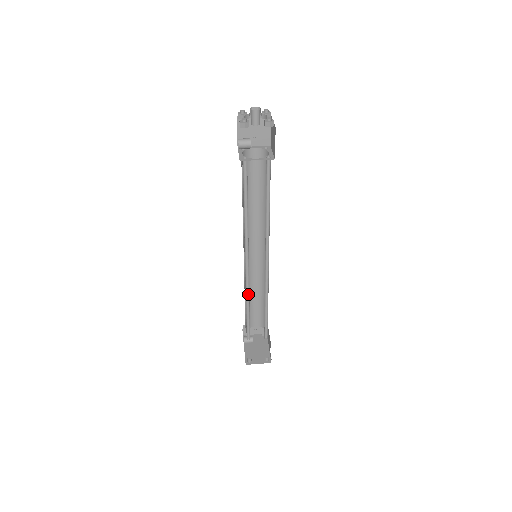
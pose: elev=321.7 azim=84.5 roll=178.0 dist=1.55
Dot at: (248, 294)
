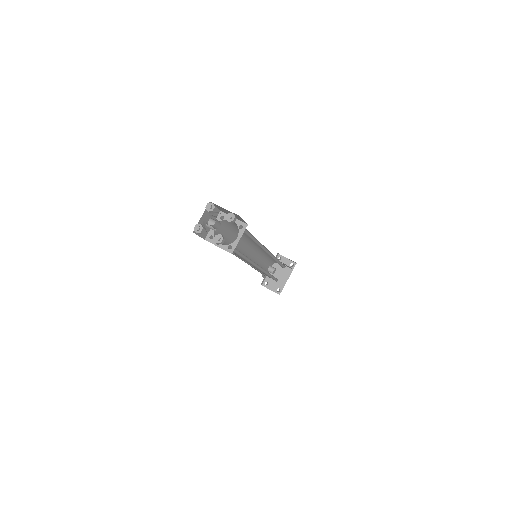
Dot at: occluded
